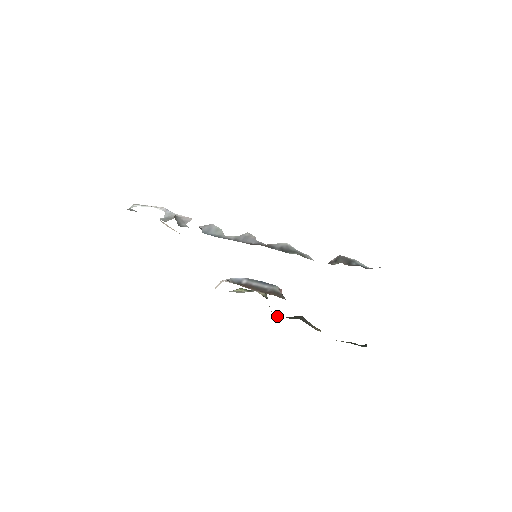
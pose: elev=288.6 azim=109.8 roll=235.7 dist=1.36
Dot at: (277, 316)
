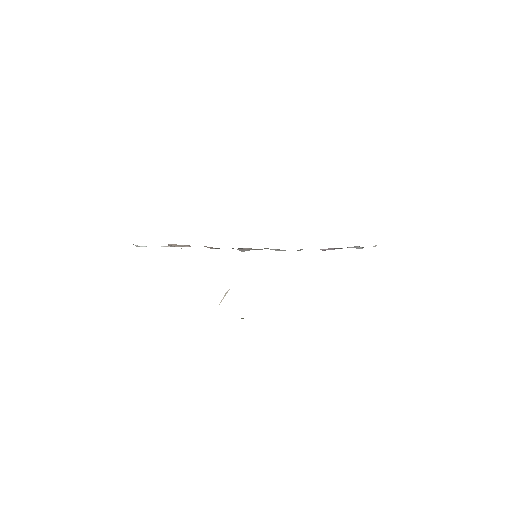
Dot at: occluded
